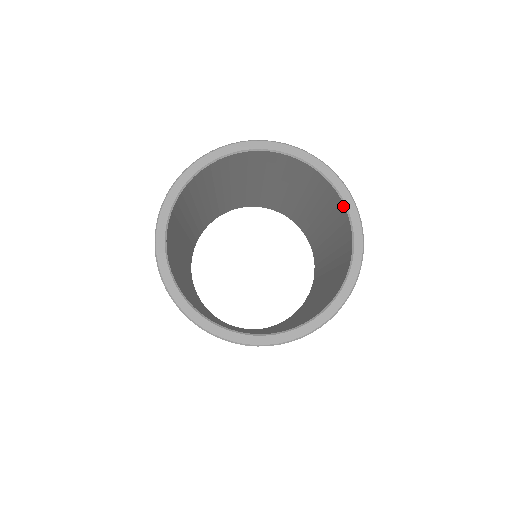
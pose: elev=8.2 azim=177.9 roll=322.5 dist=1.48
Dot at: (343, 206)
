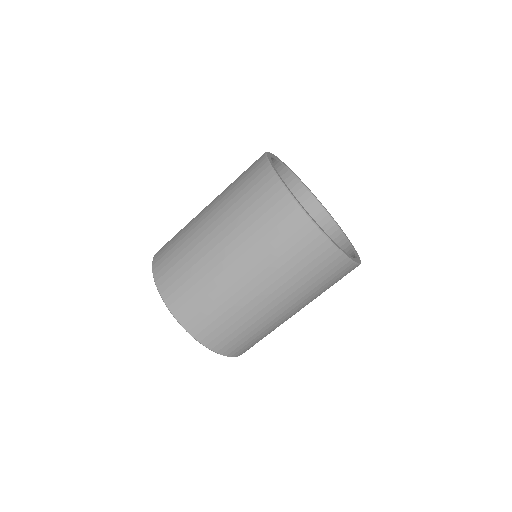
Dot at: (329, 218)
